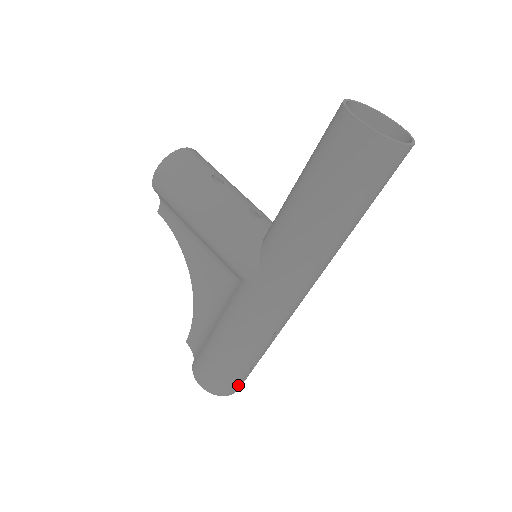
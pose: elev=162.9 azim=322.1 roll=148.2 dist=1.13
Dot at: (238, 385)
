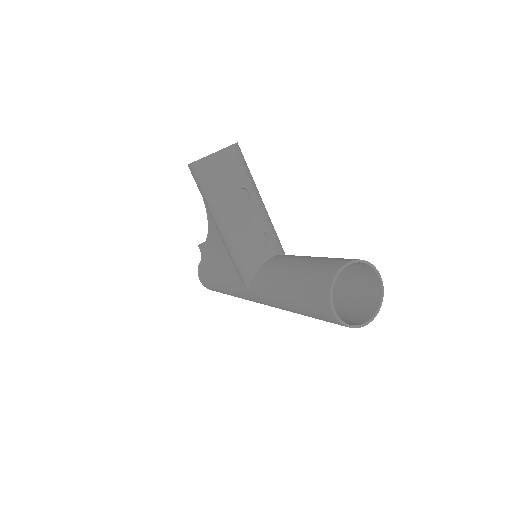
Dot at: occluded
